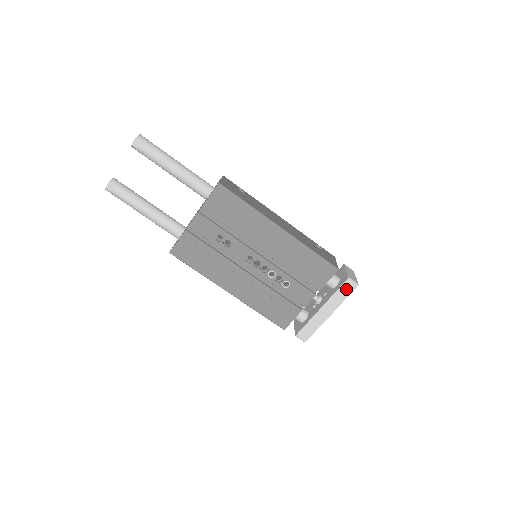
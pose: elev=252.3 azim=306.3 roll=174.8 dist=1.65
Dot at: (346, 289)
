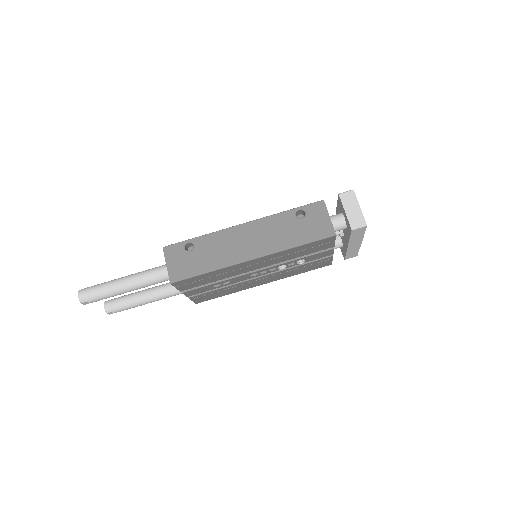
Dot at: (358, 233)
